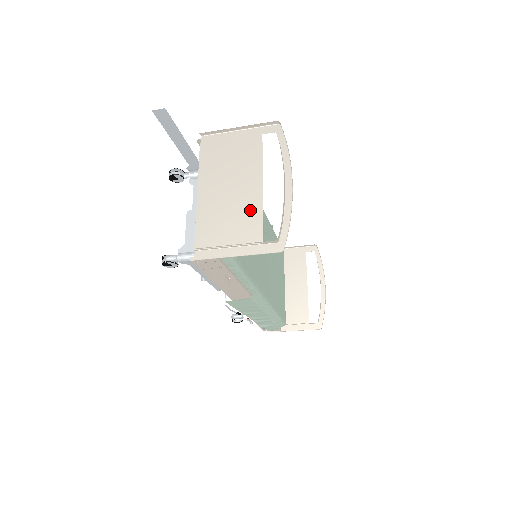
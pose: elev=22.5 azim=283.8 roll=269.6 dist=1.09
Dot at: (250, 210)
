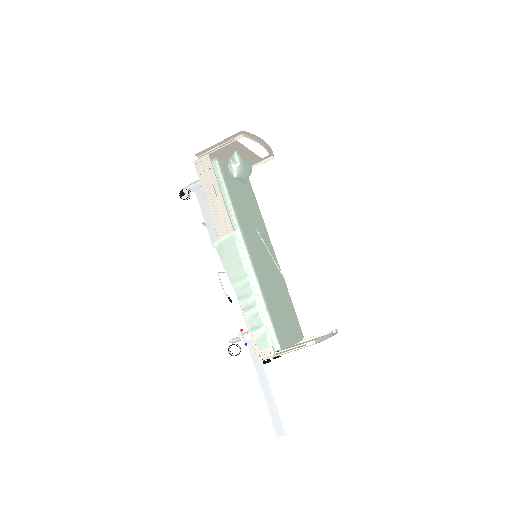
Dot at: (237, 150)
